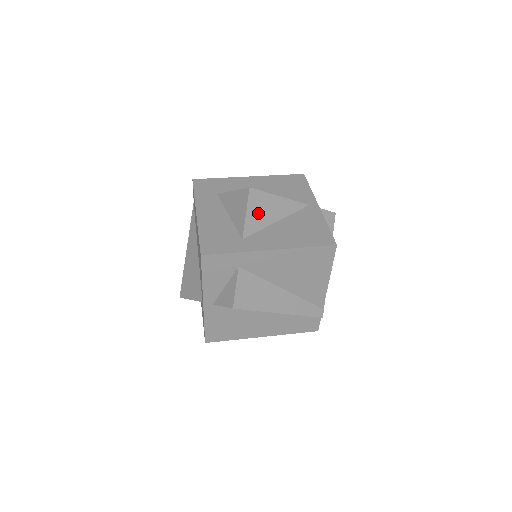
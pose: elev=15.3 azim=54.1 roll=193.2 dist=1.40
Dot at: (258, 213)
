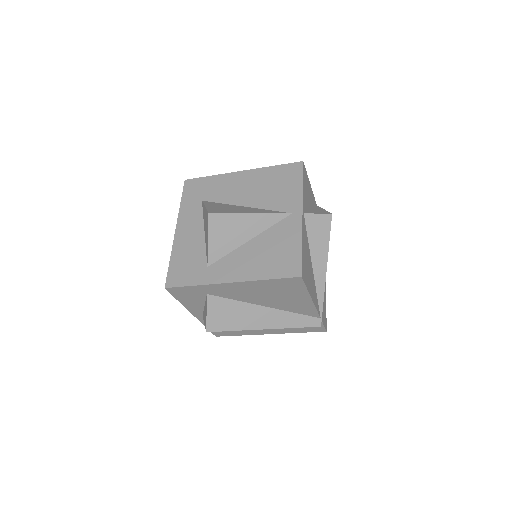
Dot at: (223, 237)
